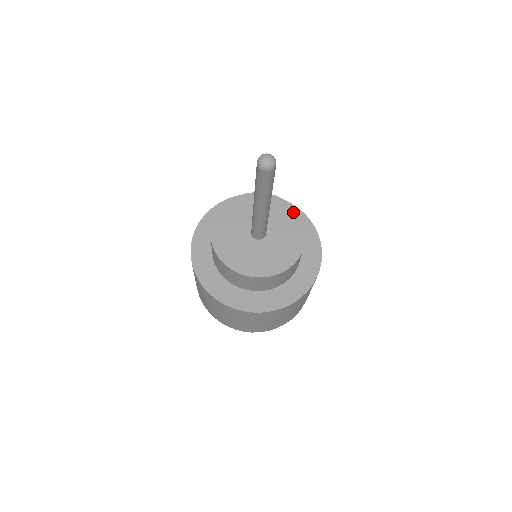
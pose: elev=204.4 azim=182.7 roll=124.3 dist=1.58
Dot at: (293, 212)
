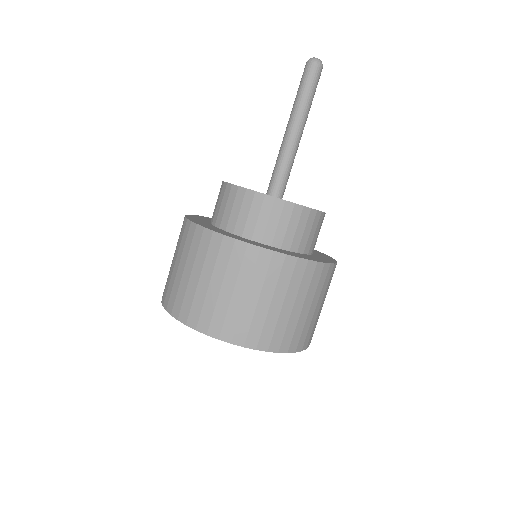
Dot at: occluded
